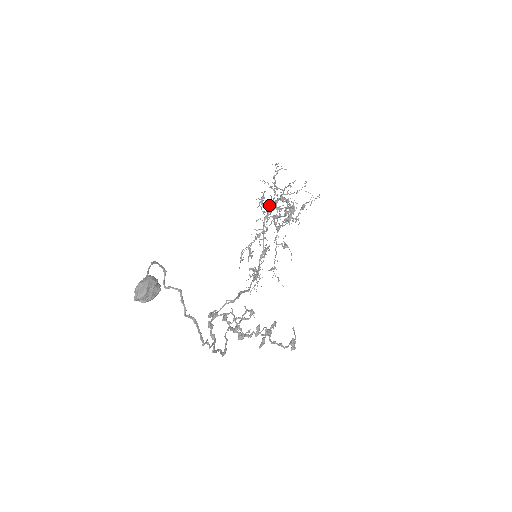
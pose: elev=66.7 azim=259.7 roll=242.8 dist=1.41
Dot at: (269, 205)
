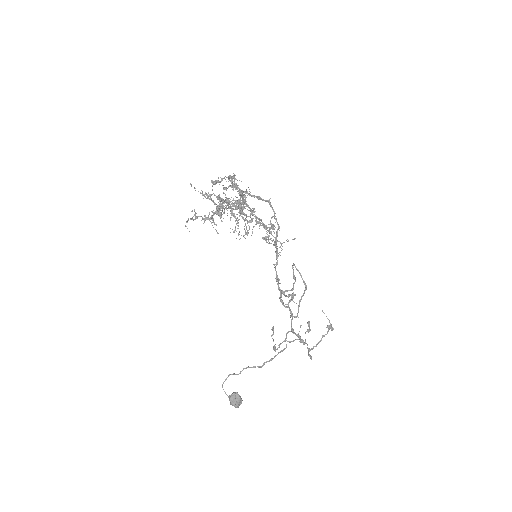
Dot at: occluded
